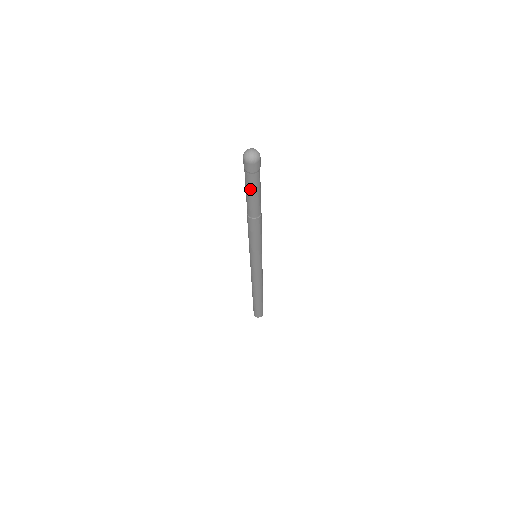
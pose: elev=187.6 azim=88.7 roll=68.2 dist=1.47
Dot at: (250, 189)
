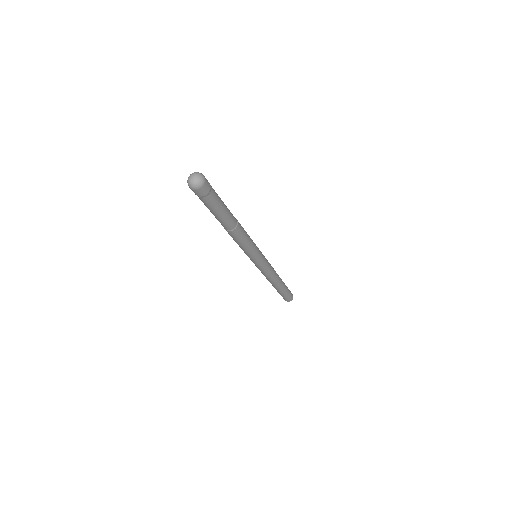
Dot at: (209, 209)
